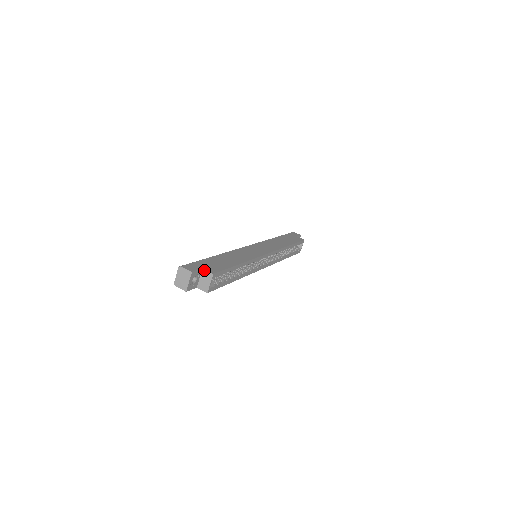
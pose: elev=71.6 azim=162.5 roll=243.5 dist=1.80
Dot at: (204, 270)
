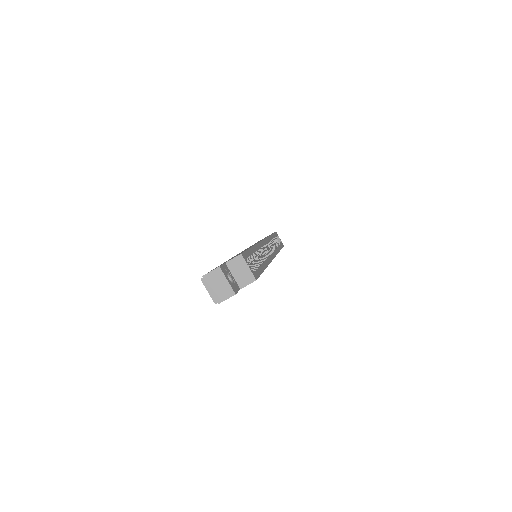
Dot at: (228, 262)
